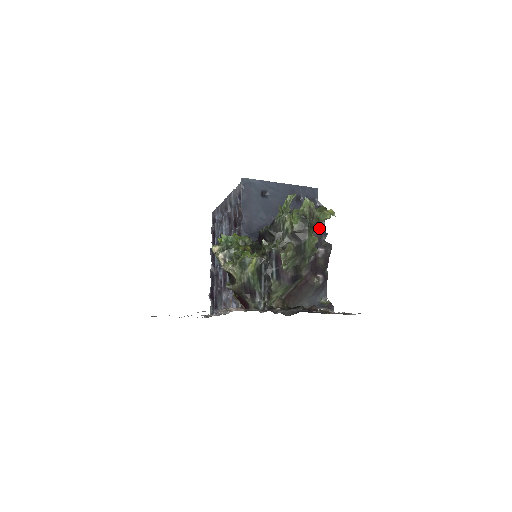
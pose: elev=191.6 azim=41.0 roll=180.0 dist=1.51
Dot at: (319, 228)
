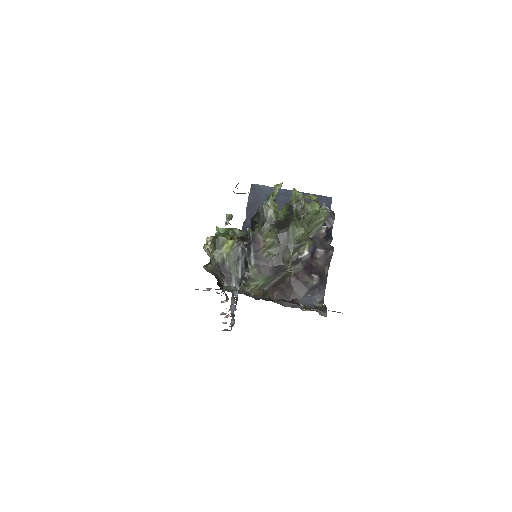
Dot at: (321, 230)
